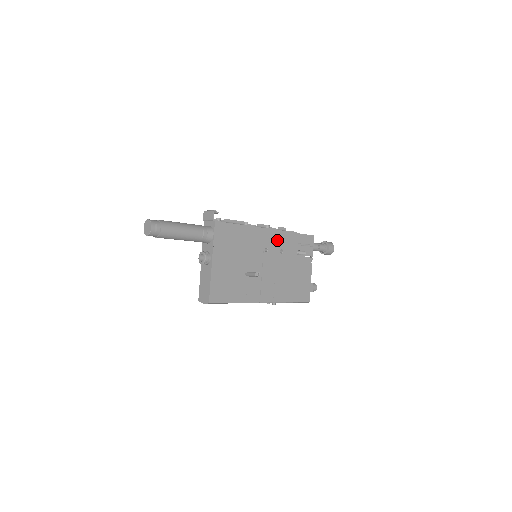
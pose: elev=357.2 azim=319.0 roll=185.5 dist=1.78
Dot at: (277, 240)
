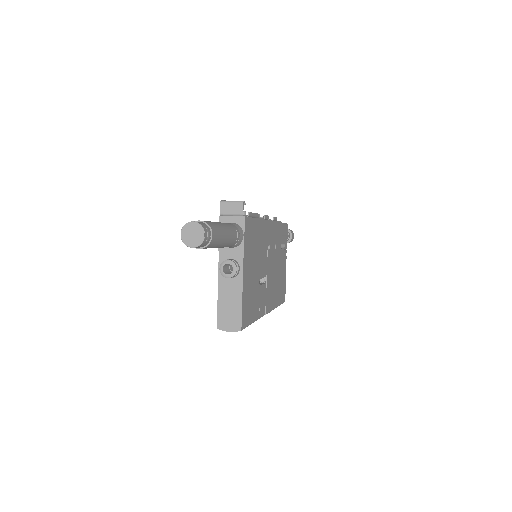
Dot at: (273, 234)
